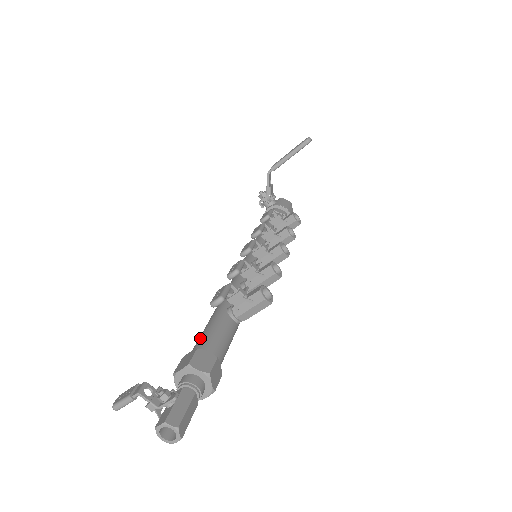
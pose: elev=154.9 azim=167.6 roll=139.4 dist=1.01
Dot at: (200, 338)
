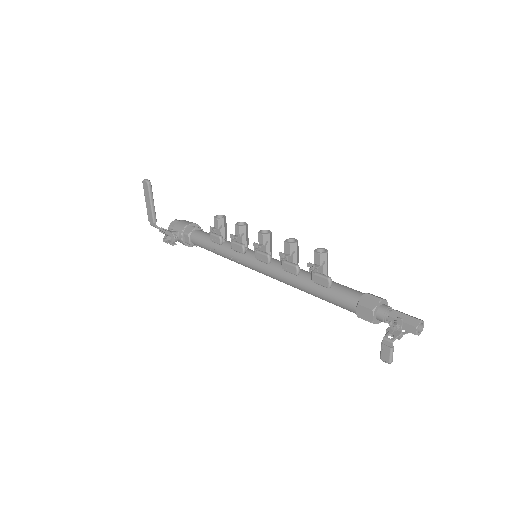
Dot at: (342, 303)
